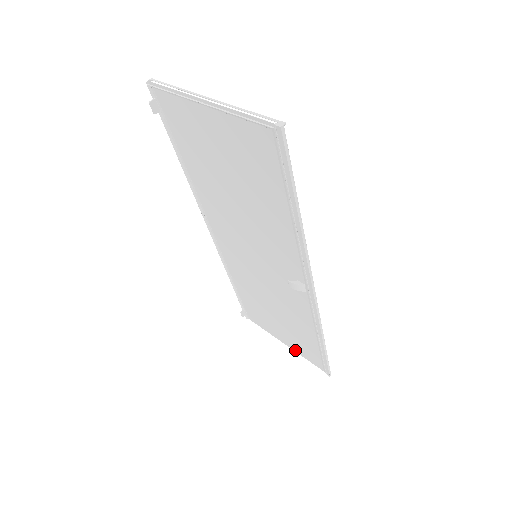
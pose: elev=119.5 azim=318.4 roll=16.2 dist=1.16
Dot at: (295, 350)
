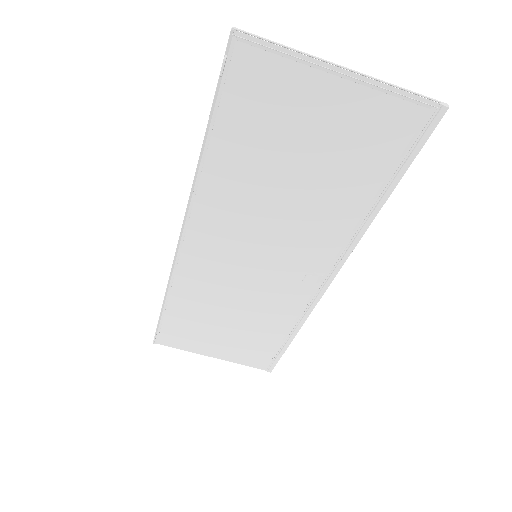
Dot at: (227, 359)
